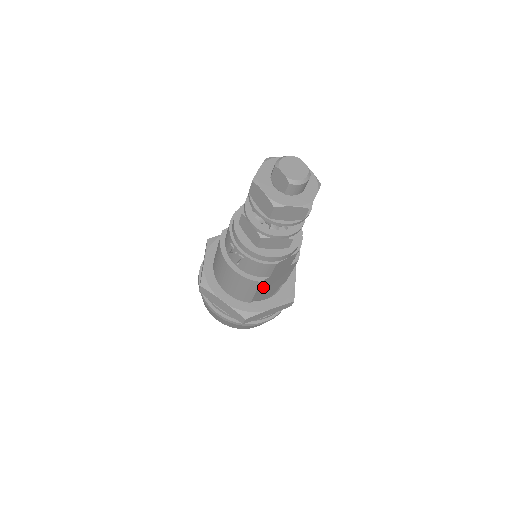
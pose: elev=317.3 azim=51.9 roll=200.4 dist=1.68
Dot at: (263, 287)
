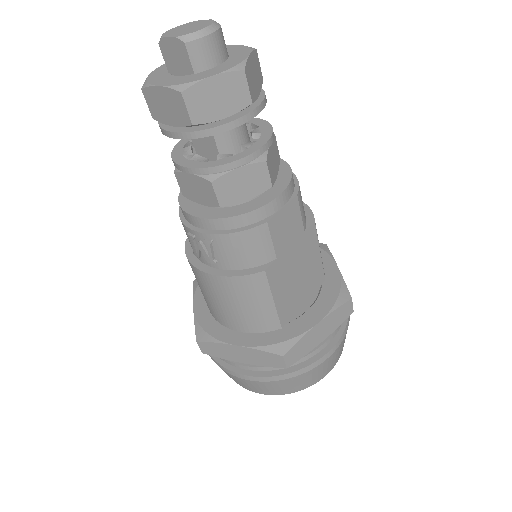
Dot at: (281, 287)
